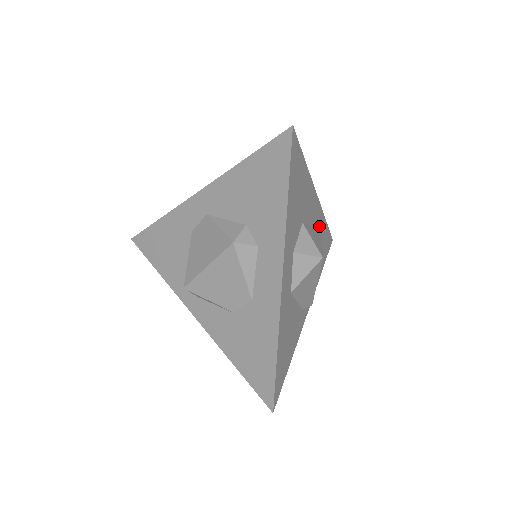
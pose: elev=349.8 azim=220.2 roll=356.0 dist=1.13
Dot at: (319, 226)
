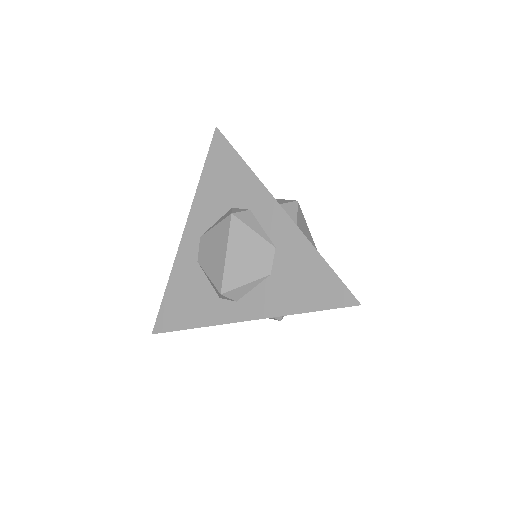
Dot at: occluded
